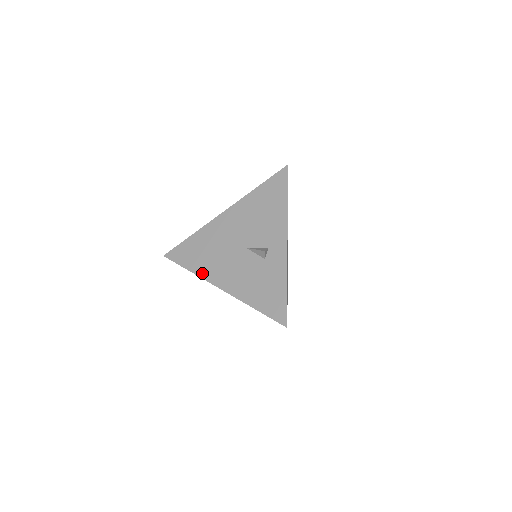
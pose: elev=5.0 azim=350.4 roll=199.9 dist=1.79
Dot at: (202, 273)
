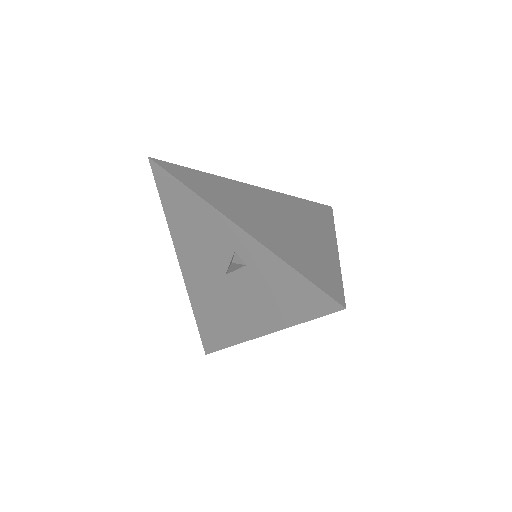
Dot at: (236, 338)
